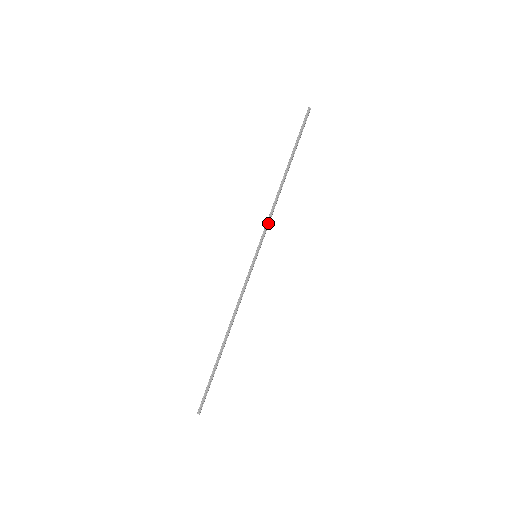
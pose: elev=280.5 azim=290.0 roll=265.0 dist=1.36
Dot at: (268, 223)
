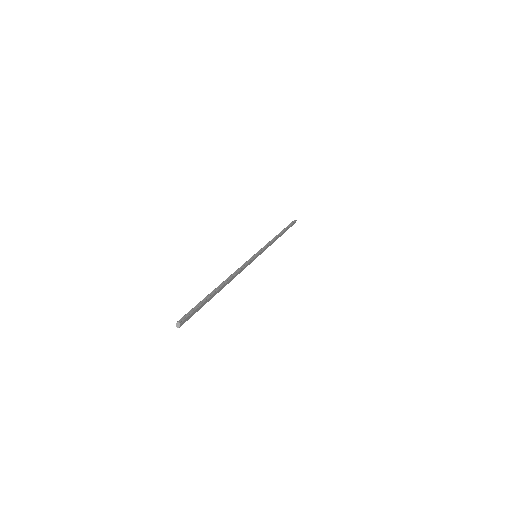
Dot at: (267, 245)
